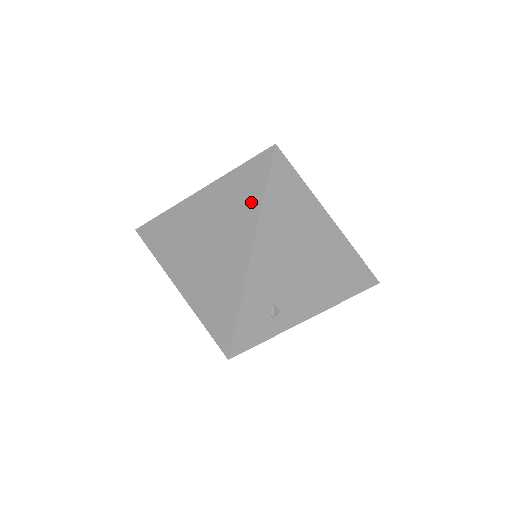
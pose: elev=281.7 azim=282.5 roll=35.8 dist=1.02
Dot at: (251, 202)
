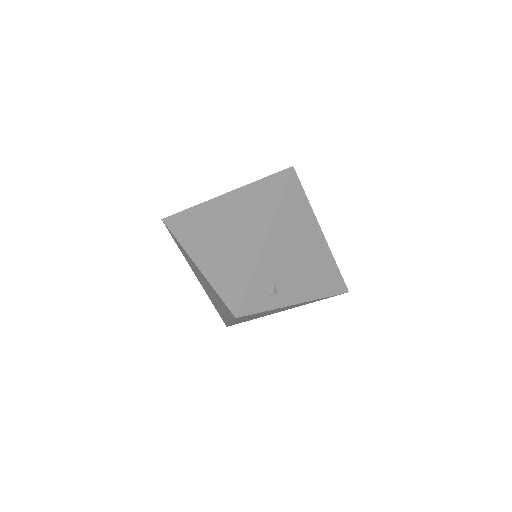
Dot at: (269, 204)
